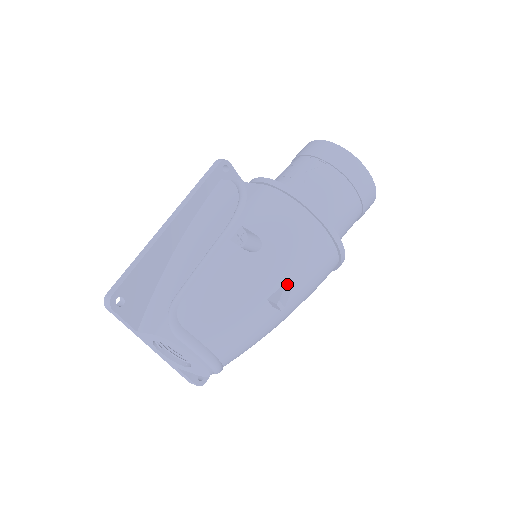
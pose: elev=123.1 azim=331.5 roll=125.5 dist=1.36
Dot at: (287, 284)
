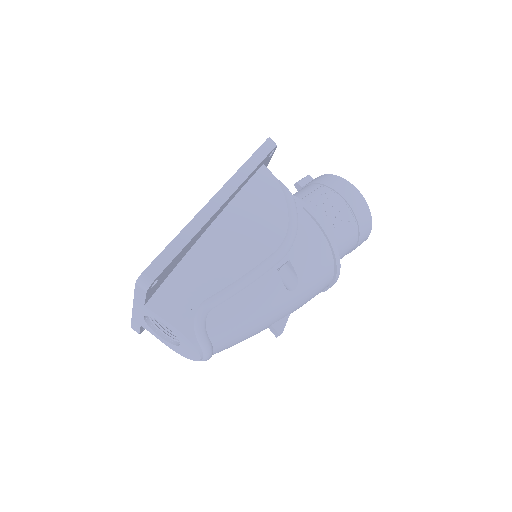
Dot at: occluded
